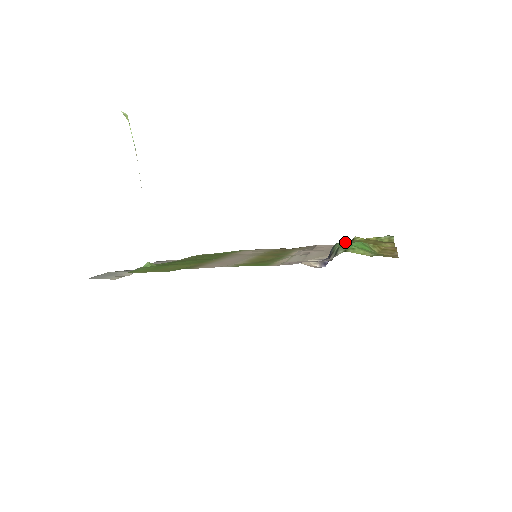
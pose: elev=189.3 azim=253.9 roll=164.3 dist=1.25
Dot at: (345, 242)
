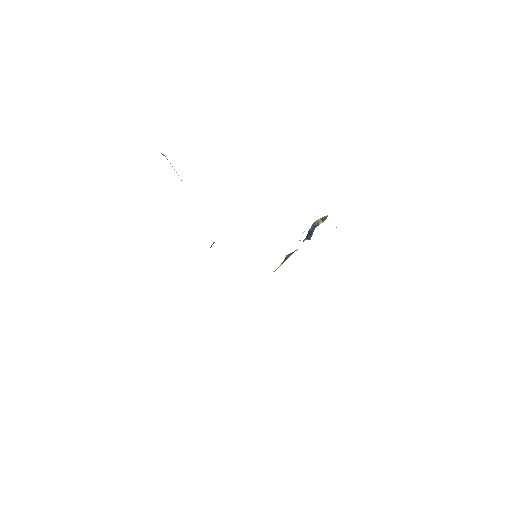
Dot at: occluded
